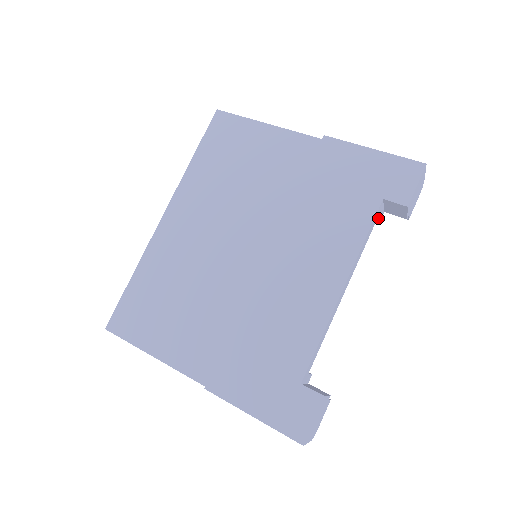
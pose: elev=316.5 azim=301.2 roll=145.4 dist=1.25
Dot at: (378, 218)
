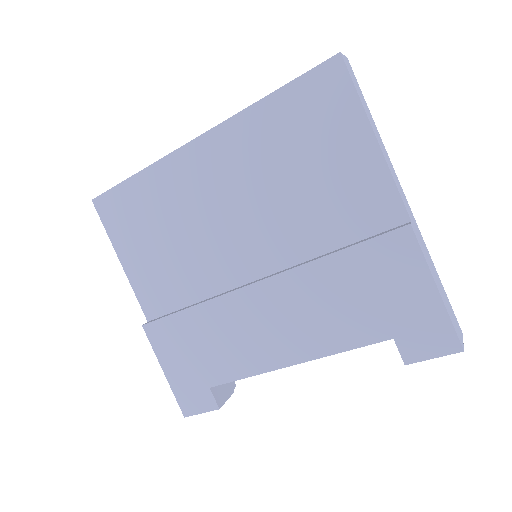
Dot at: occluded
